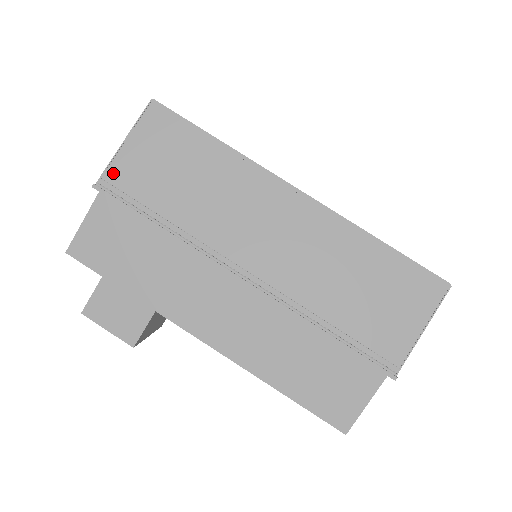
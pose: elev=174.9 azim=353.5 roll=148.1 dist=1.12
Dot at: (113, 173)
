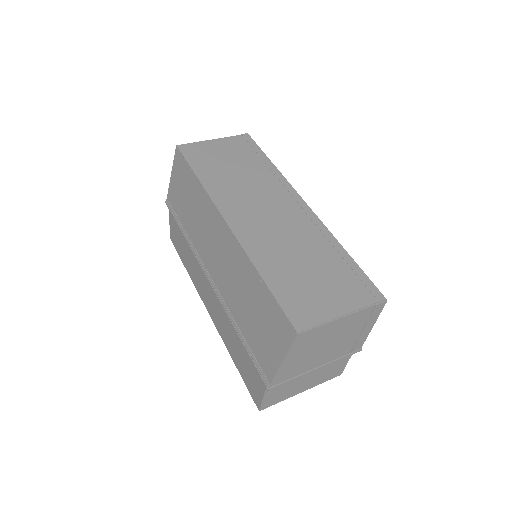
Dot at: (170, 195)
